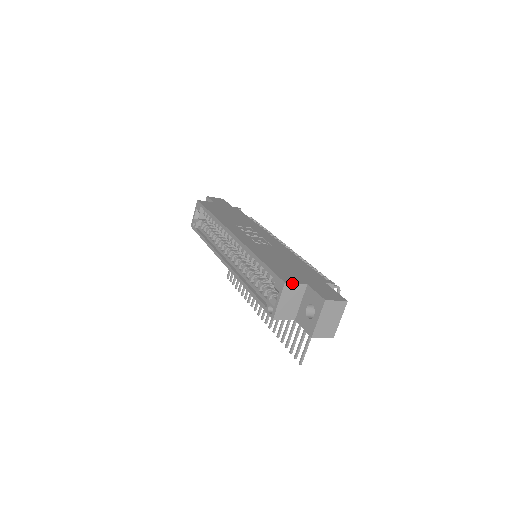
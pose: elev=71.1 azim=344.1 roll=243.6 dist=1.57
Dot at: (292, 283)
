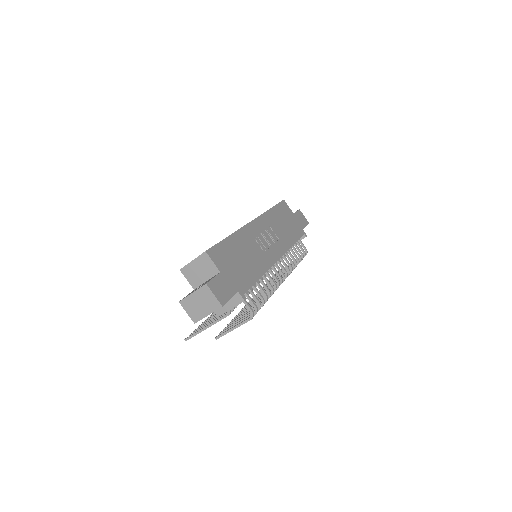
Dot at: (210, 258)
